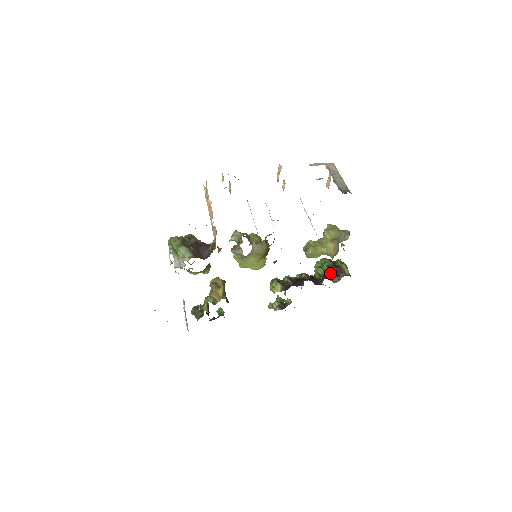
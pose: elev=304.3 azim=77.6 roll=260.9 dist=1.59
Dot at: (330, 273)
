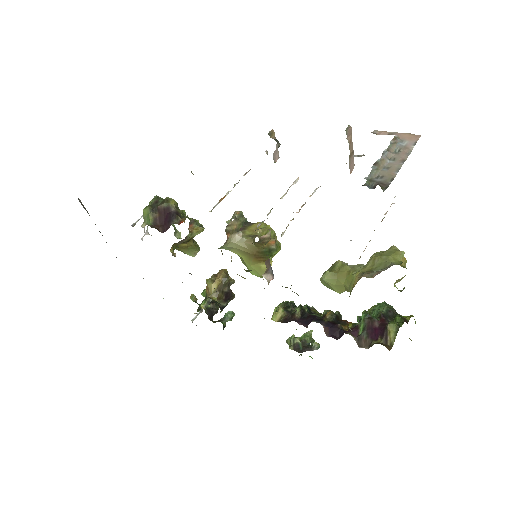
Dot at: (364, 328)
